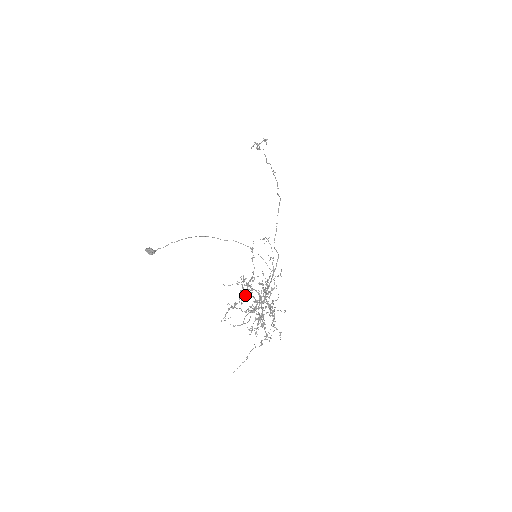
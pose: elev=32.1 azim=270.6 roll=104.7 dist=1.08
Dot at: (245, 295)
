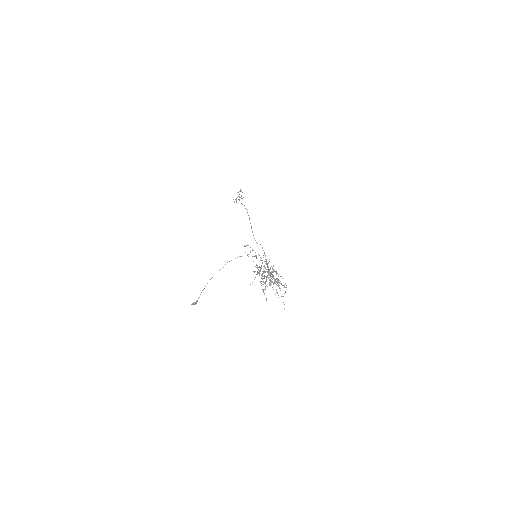
Dot at: (262, 279)
